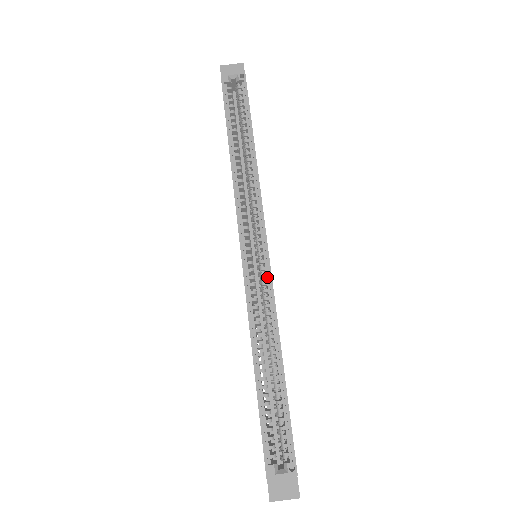
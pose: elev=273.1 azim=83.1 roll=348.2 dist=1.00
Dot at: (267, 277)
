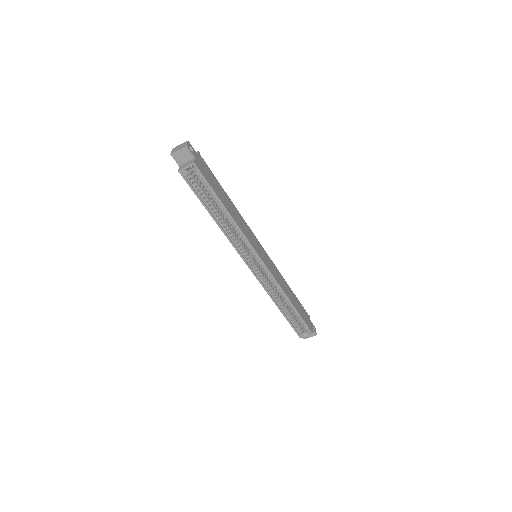
Dot at: (268, 272)
